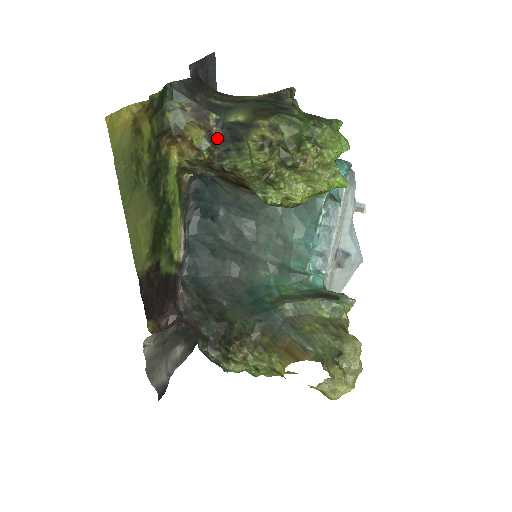
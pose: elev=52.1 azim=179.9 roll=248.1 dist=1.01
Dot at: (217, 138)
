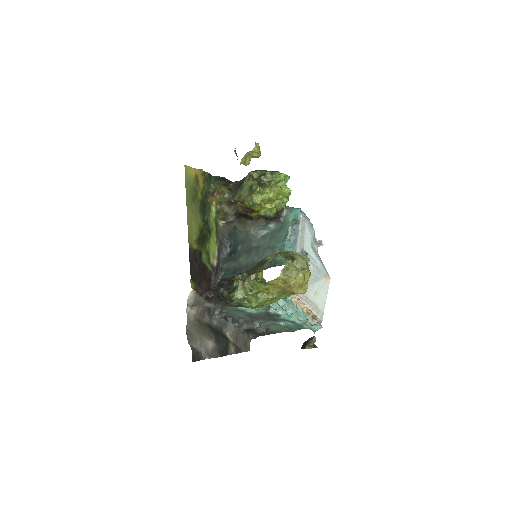
Dot at: (232, 189)
